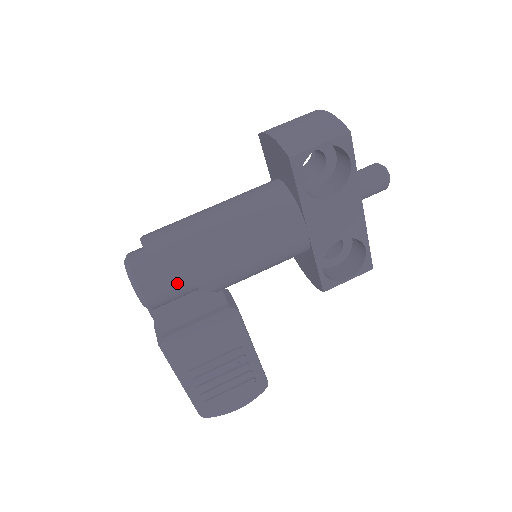
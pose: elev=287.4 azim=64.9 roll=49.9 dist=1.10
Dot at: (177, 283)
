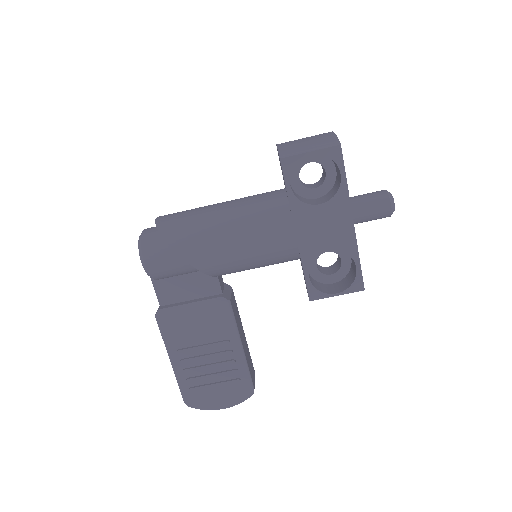
Dot at: (174, 257)
